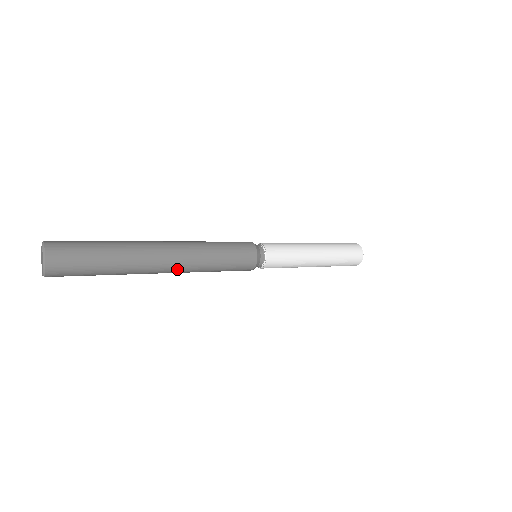
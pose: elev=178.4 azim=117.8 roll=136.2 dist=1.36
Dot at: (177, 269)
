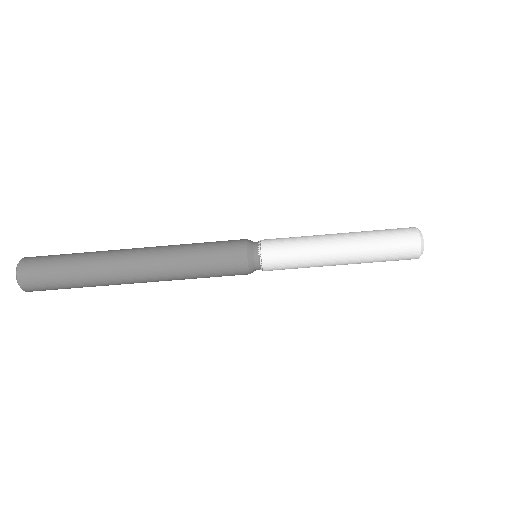
Dot at: (148, 261)
